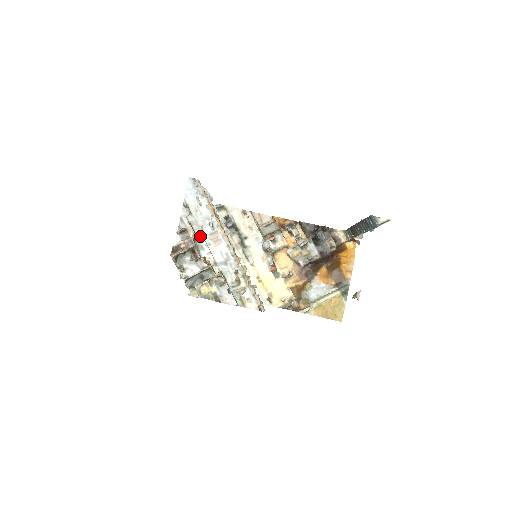
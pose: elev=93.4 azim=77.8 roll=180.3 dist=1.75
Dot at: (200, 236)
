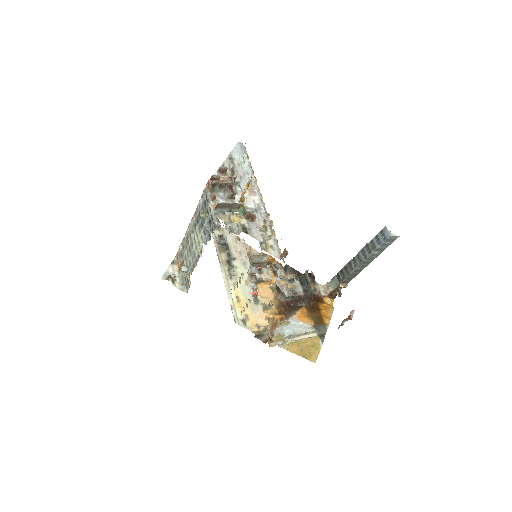
Dot at: (237, 183)
